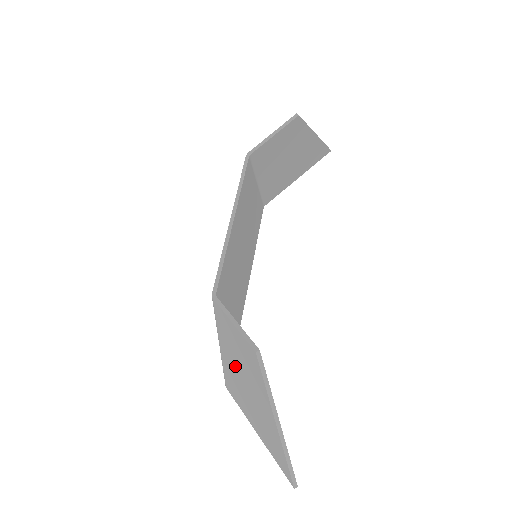
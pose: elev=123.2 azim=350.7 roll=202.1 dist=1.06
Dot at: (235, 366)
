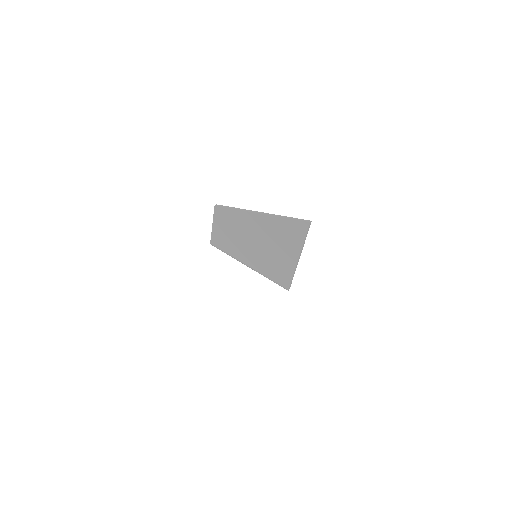
Dot at: (249, 249)
